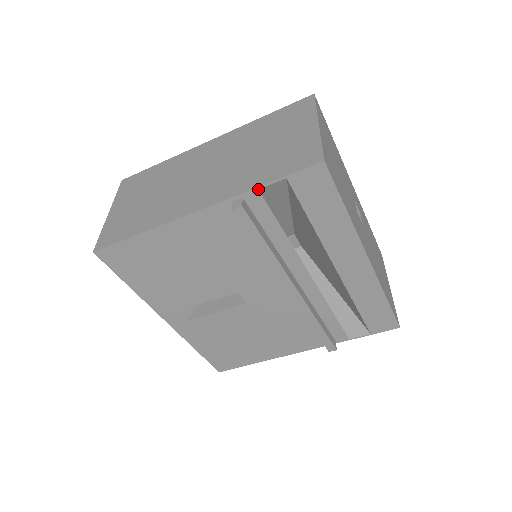
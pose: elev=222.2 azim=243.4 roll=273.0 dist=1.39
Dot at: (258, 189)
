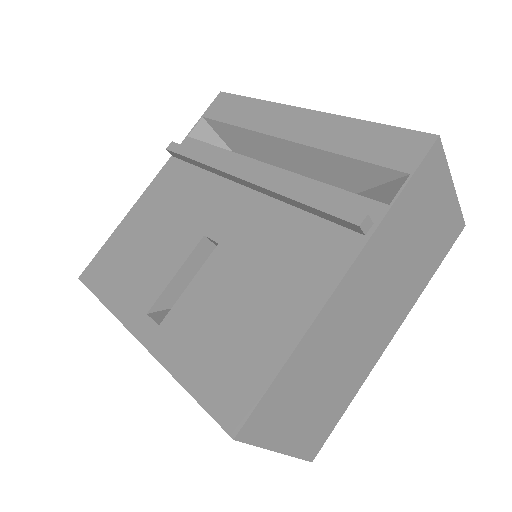
Dot at: (187, 137)
